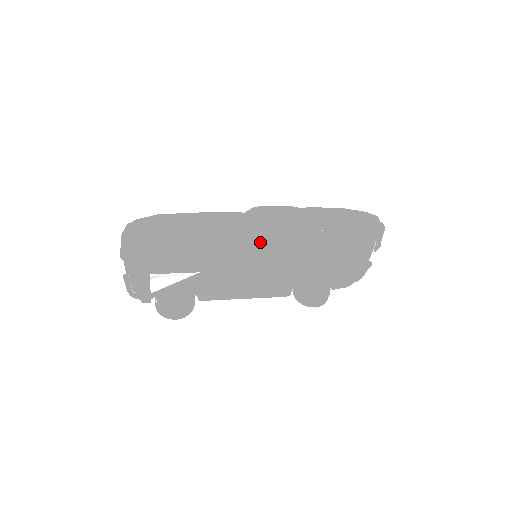
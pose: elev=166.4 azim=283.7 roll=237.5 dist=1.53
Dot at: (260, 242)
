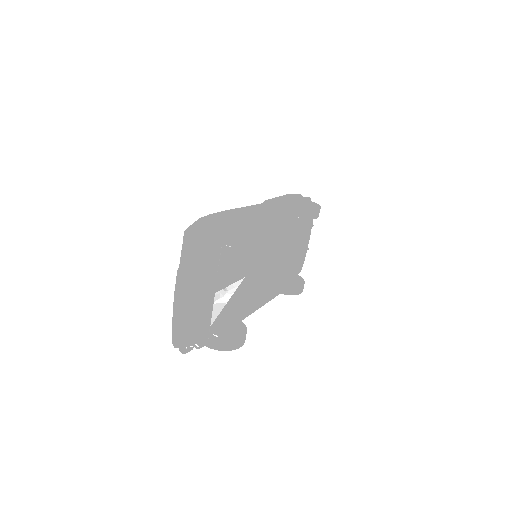
Dot at: (279, 223)
